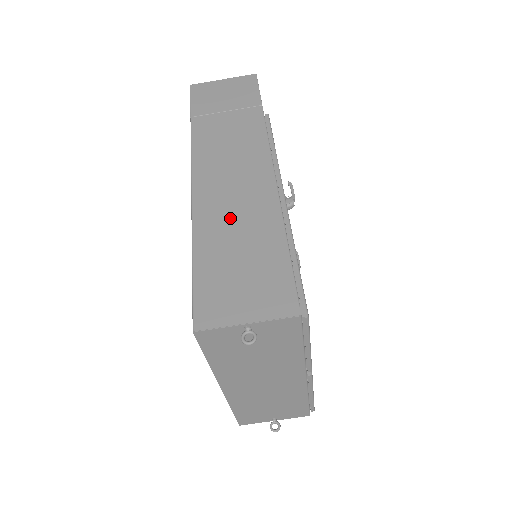
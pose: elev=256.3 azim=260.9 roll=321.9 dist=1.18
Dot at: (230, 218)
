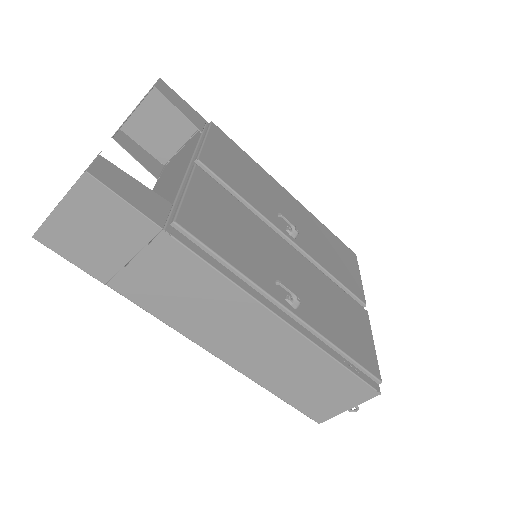
Dot at: (271, 362)
